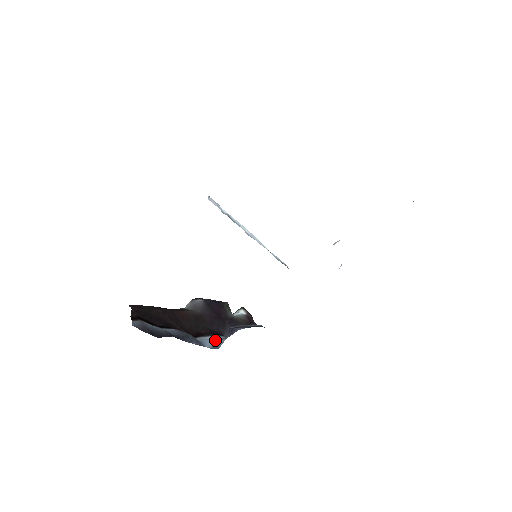
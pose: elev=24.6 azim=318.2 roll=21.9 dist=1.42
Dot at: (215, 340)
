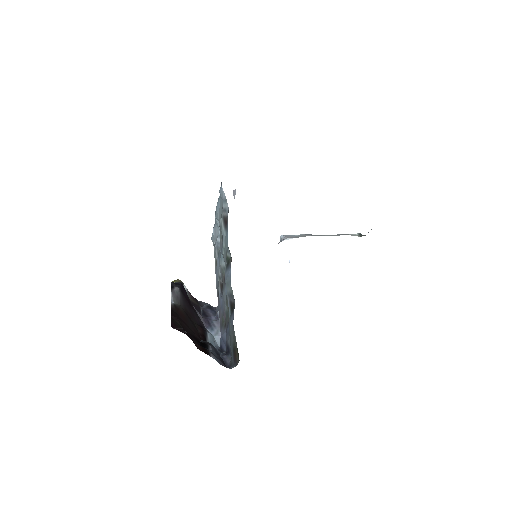
Dot at: (213, 339)
